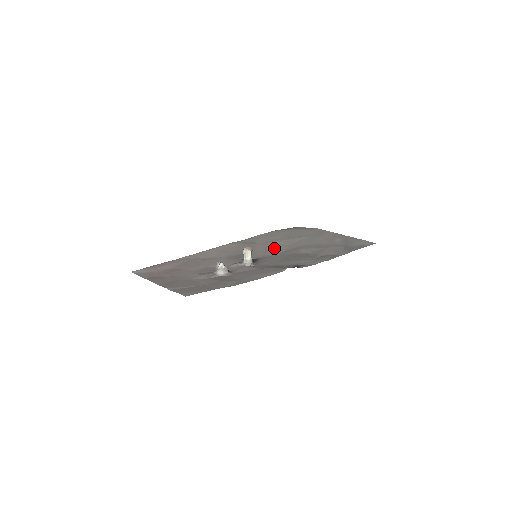
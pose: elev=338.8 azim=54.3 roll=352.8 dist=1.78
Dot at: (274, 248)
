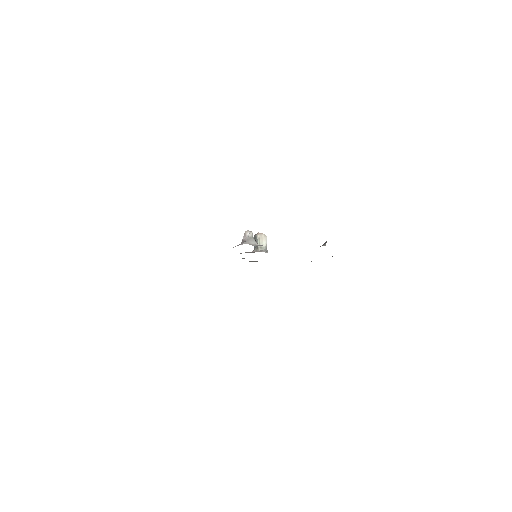
Dot at: occluded
